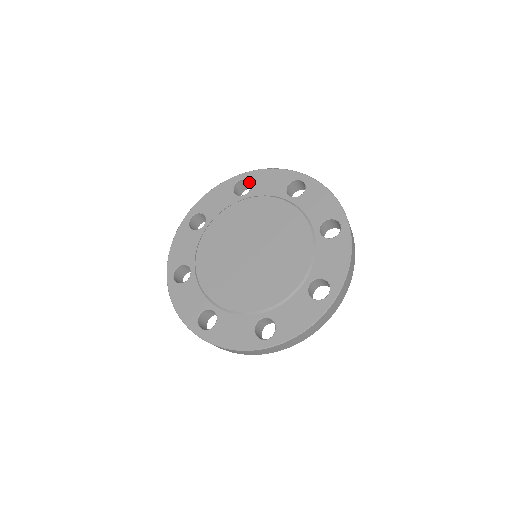
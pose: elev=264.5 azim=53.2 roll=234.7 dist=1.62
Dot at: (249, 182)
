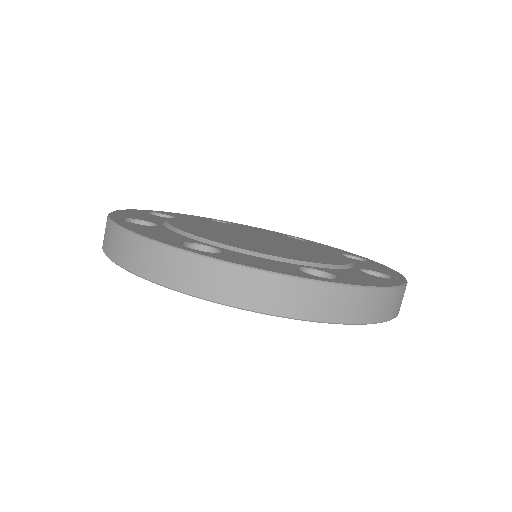
Dot at: occluded
